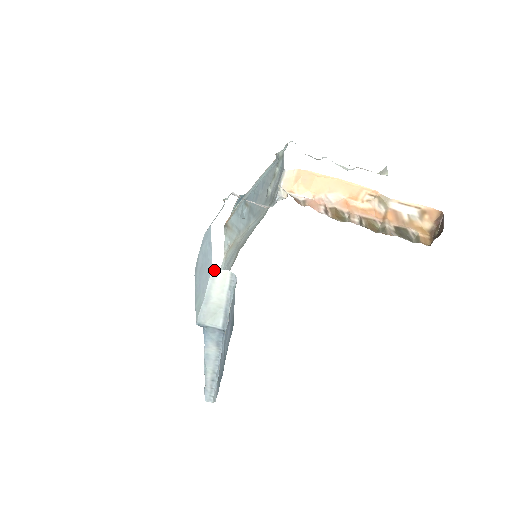
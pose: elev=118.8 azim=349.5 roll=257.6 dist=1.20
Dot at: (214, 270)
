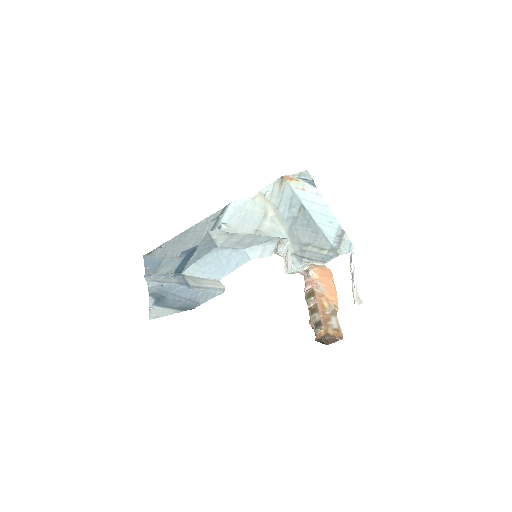
Dot at: (219, 281)
